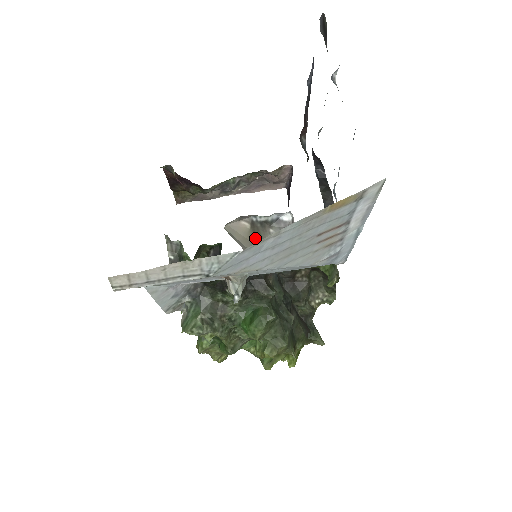
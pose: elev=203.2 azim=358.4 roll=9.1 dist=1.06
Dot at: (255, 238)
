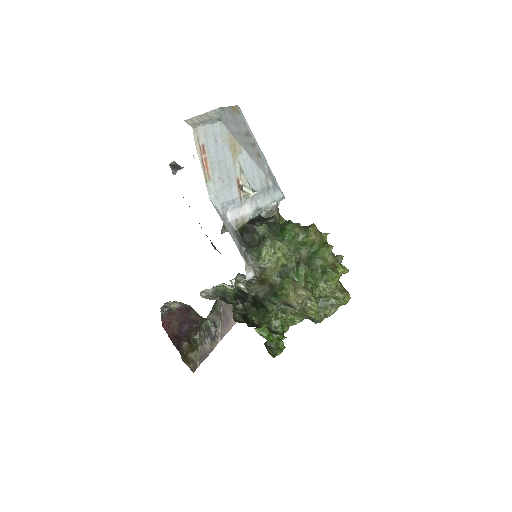
Dot at: occluded
